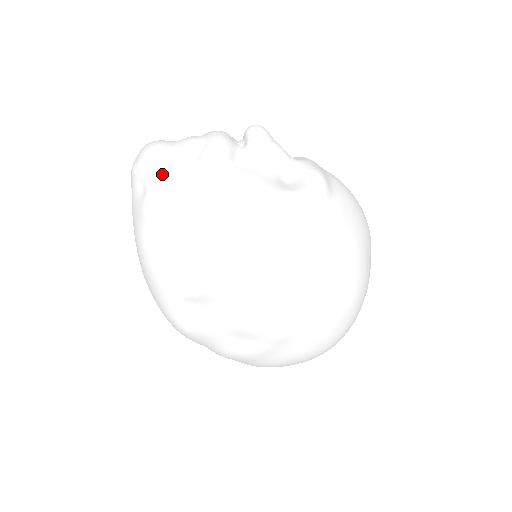
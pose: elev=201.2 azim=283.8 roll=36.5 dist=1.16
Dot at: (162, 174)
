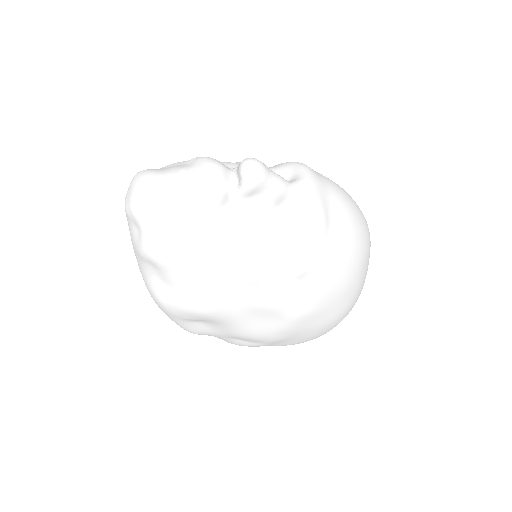
Dot at: (155, 223)
